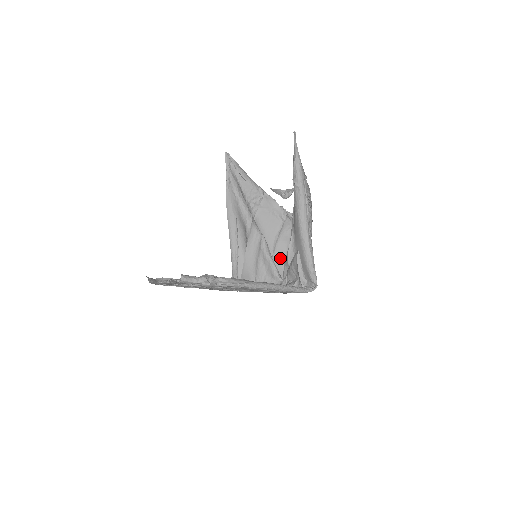
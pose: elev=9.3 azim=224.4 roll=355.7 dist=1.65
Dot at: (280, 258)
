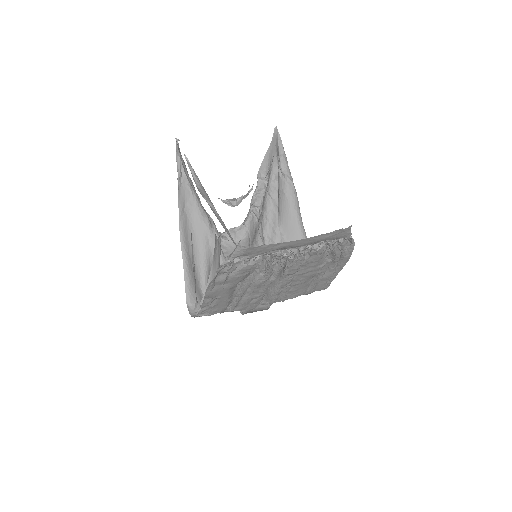
Dot at: occluded
